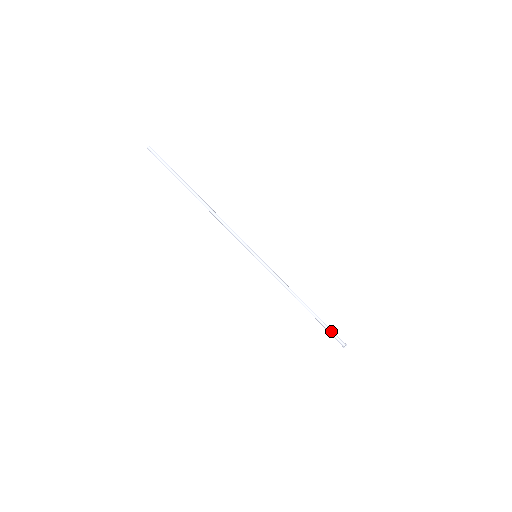
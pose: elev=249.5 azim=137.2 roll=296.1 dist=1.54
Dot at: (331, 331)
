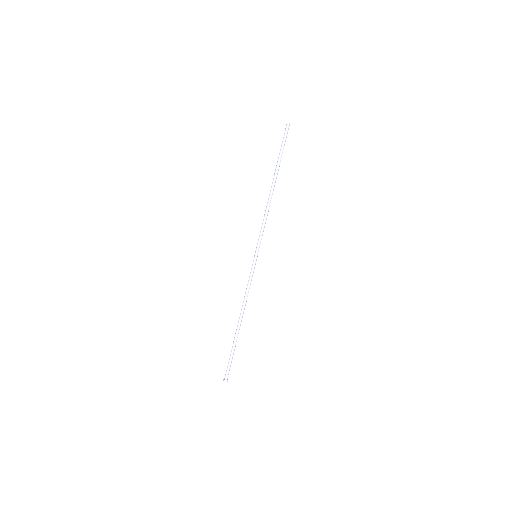
Dot at: occluded
